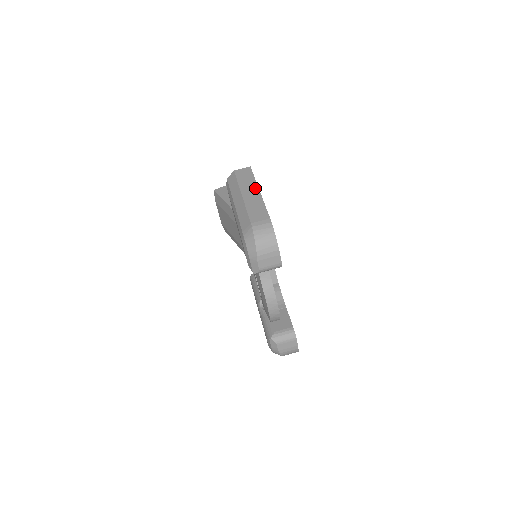
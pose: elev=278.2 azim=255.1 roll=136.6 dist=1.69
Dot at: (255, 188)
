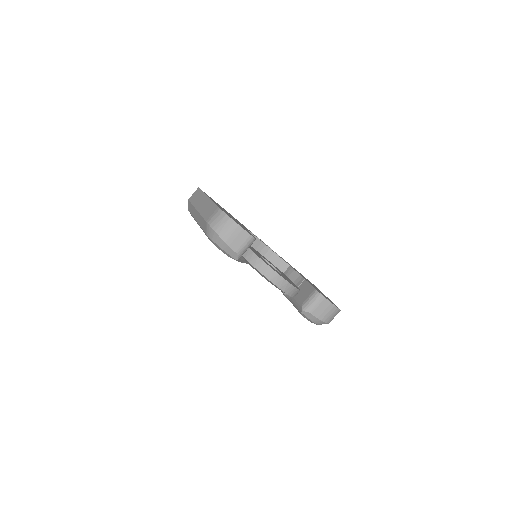
Dot at: (204, 197)
